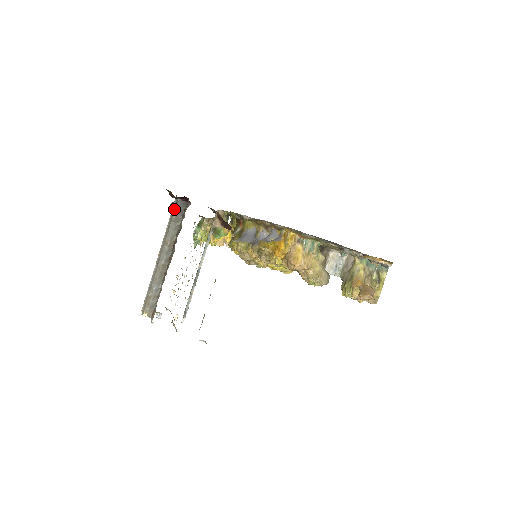
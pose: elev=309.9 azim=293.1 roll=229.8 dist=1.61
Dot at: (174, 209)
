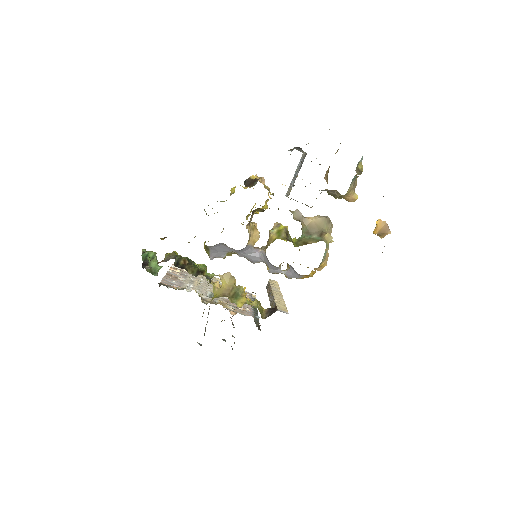
Dot at: occluded
